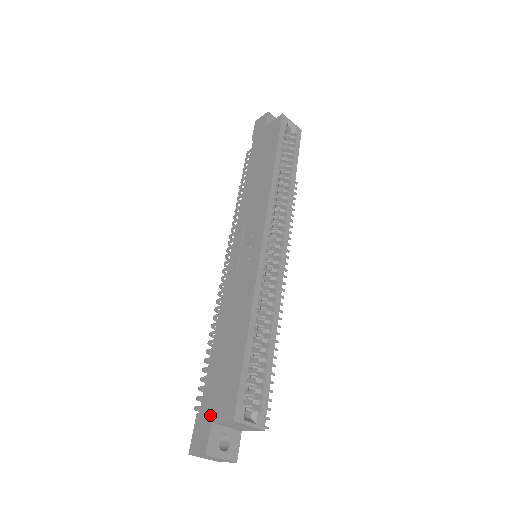
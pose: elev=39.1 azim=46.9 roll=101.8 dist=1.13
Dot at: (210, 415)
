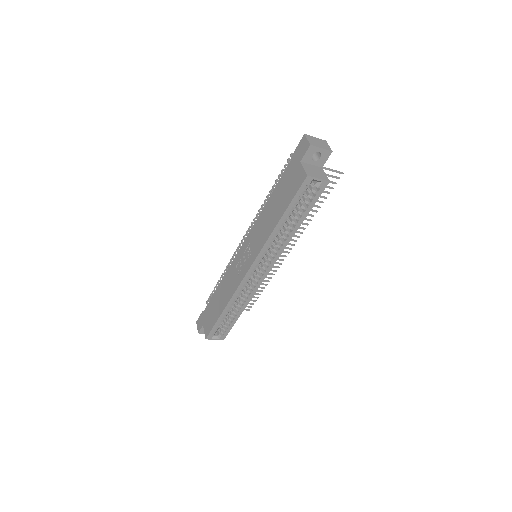
Dot at: (204, 321)
